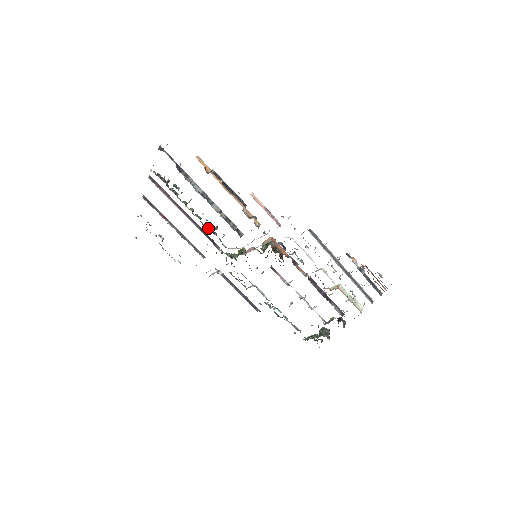
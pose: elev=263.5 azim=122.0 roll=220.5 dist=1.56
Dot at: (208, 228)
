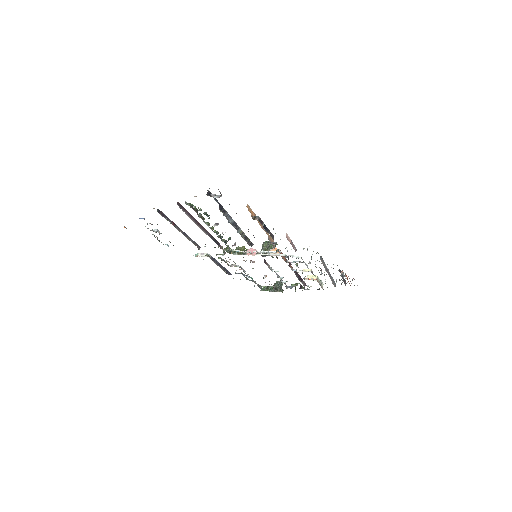
Dot at: (220, 238)
